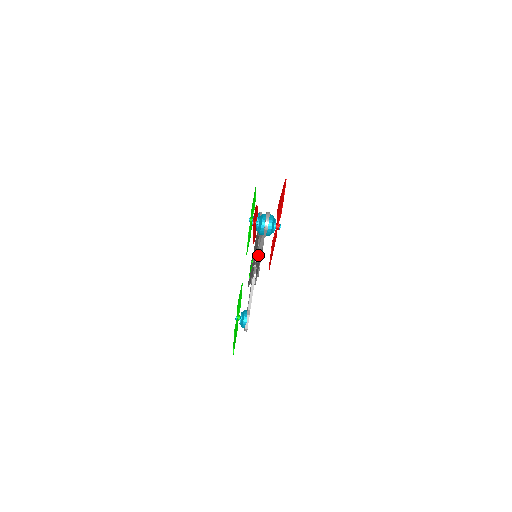
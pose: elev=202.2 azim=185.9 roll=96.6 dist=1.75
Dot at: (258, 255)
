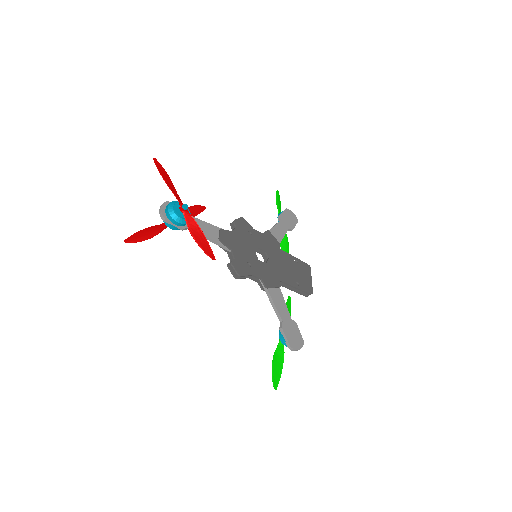
Dot at: (265, 254)
